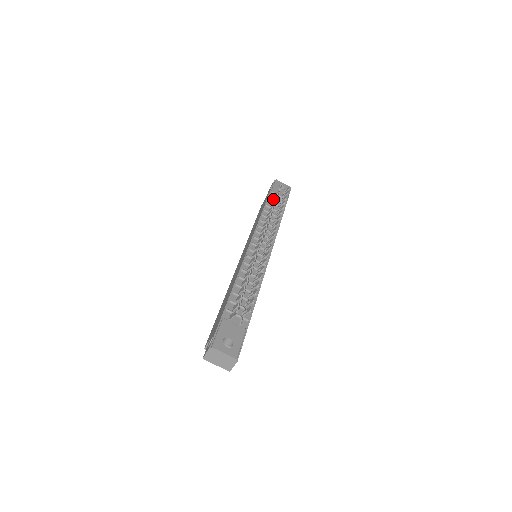
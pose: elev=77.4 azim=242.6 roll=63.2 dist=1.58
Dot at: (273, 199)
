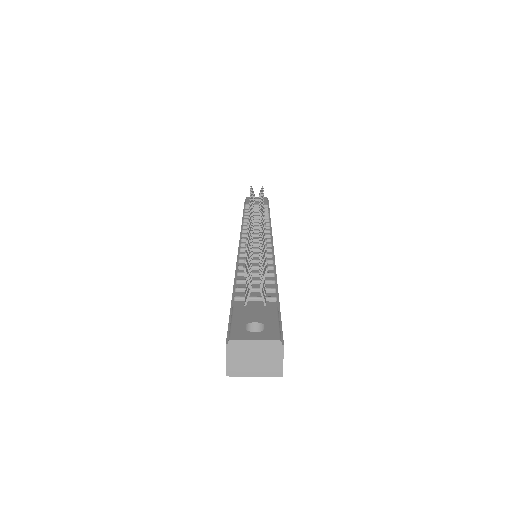
Dot at: occluded
